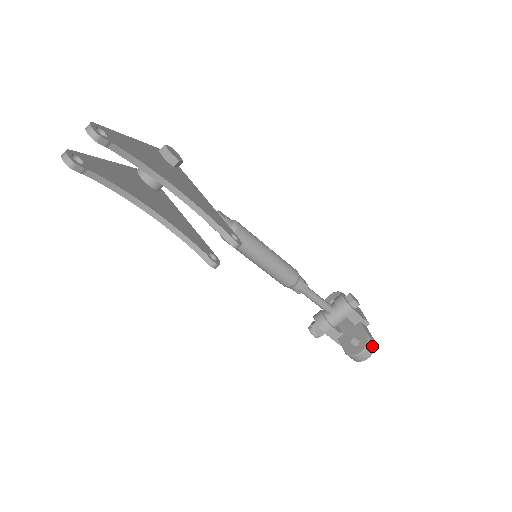
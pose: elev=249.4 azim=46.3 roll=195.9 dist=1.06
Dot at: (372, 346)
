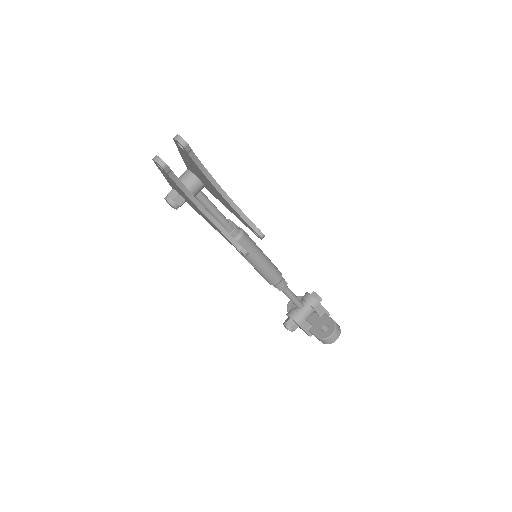
Dot at: (339, 329)
